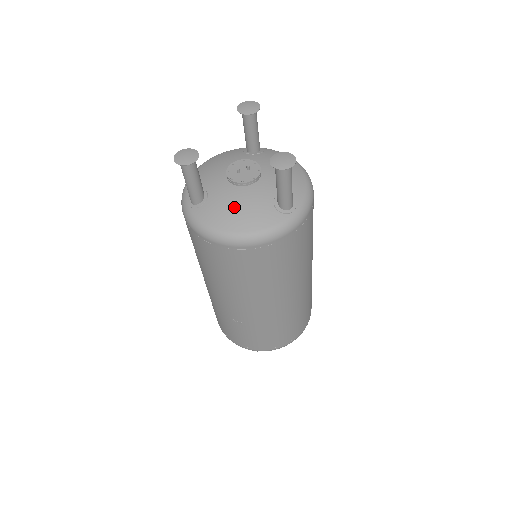
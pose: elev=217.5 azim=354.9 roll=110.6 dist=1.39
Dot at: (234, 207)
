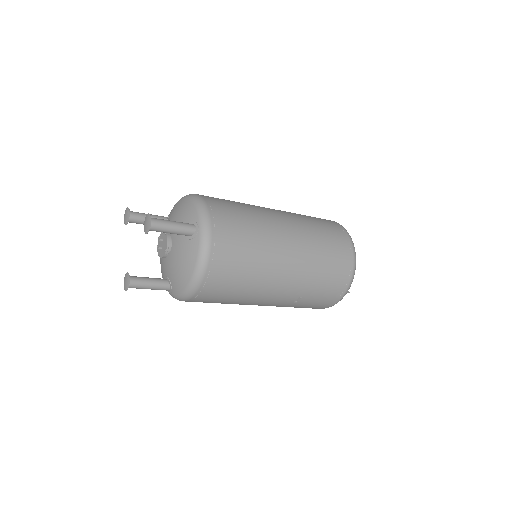
Dot at: (177, 267)
